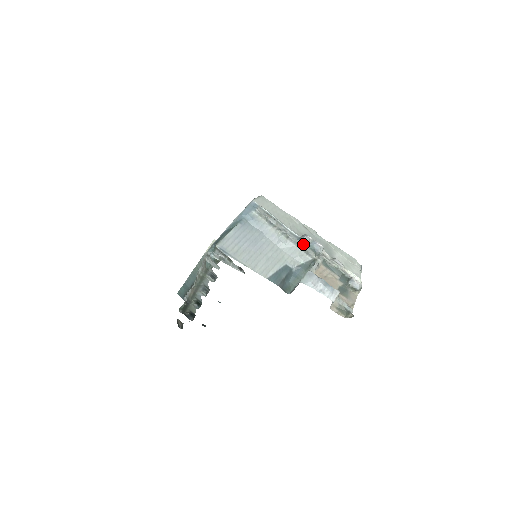
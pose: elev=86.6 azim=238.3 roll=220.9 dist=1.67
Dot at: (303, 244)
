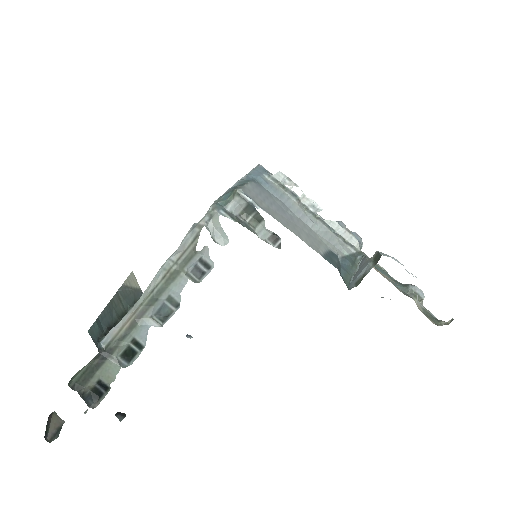
Dot at: (343, 228)
